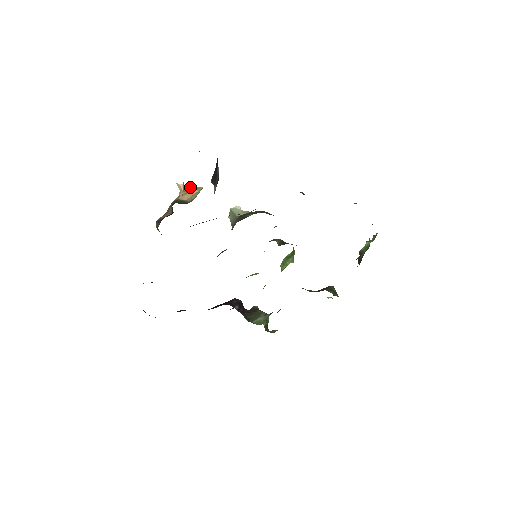
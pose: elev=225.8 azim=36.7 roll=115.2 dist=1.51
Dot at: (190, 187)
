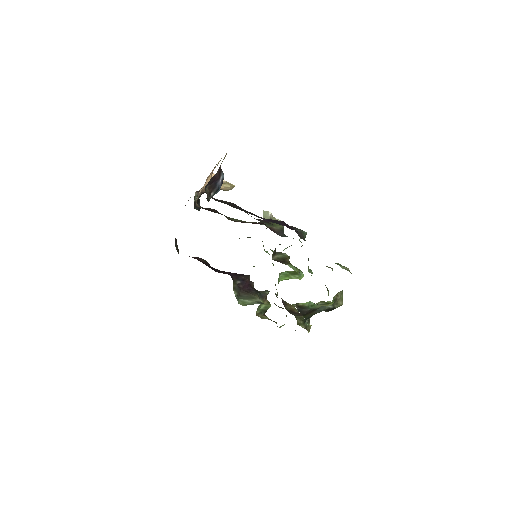
Dot at: (224, 181)
